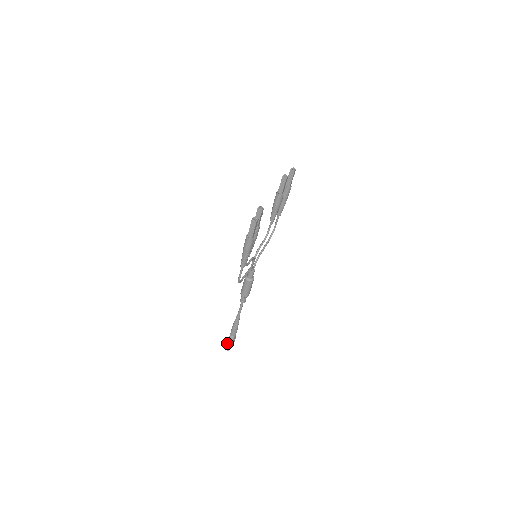
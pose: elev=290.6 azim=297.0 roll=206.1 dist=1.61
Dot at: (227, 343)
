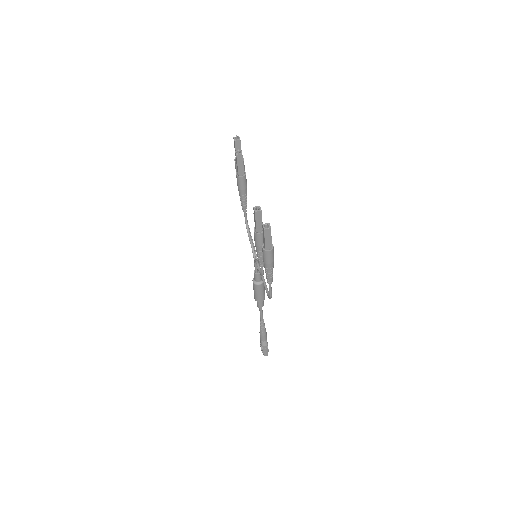
Dot at: (263, 351)
